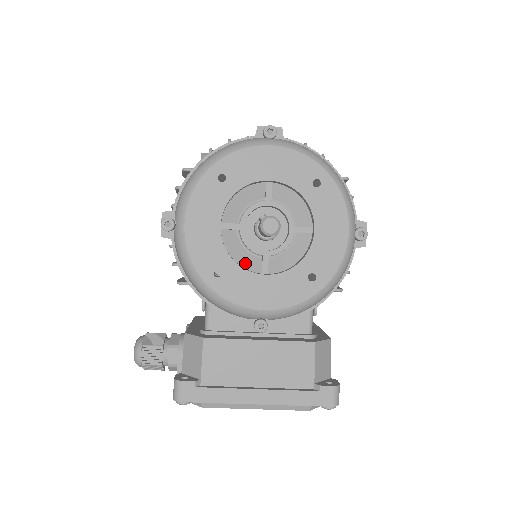
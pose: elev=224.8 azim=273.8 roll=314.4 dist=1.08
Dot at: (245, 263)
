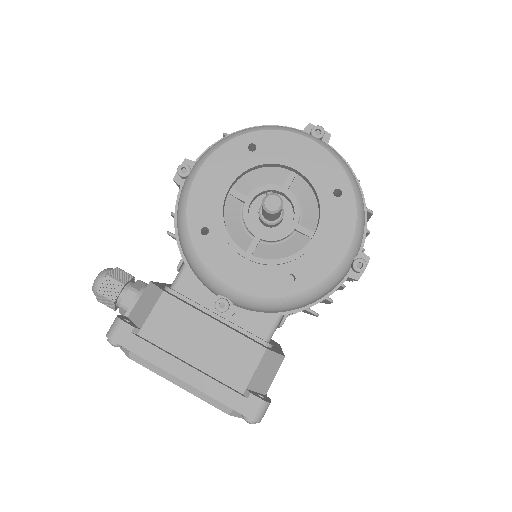
Dot at: (235, 235)
